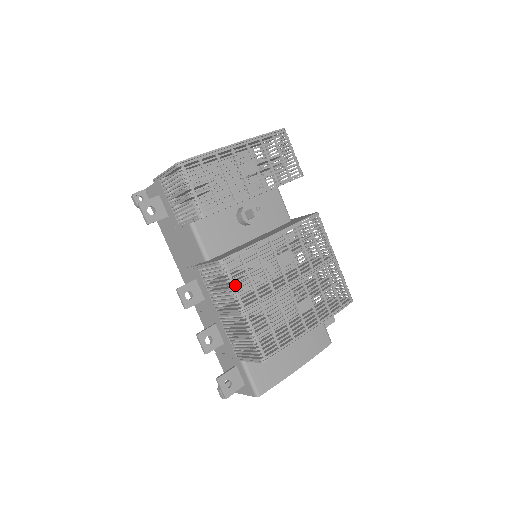
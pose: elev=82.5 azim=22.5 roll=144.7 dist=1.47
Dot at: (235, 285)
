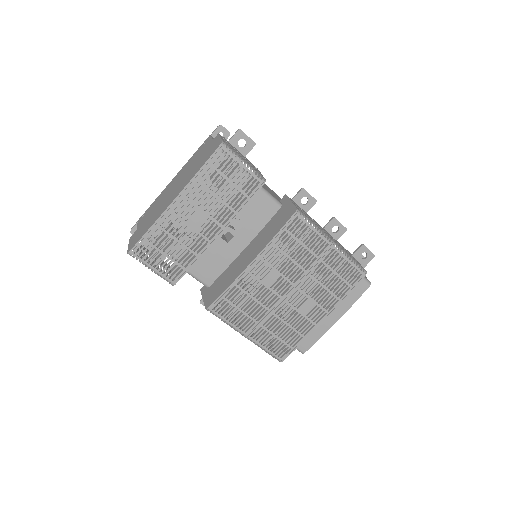
Dot at: (230, 321)
